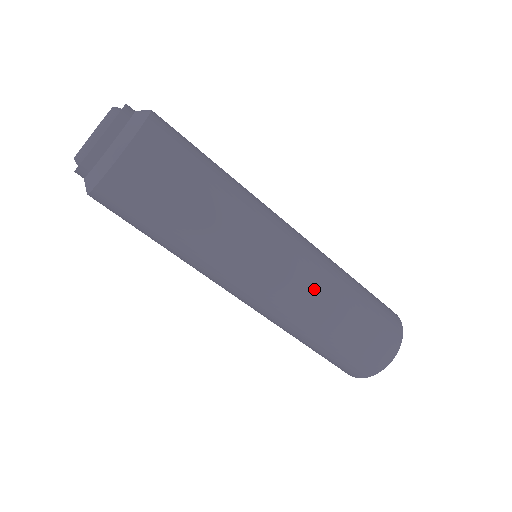
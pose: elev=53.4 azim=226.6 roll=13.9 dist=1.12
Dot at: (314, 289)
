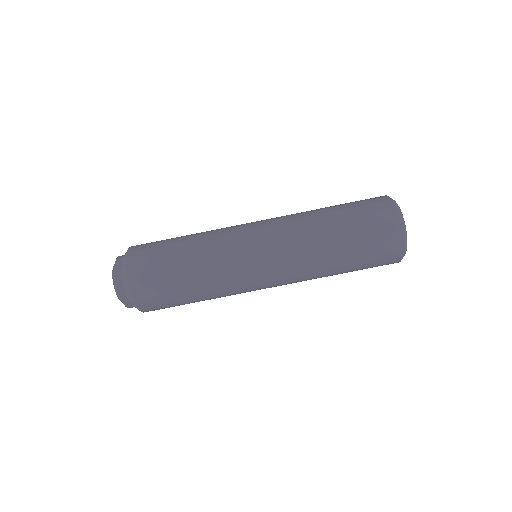
Dot at: (287, 218)
